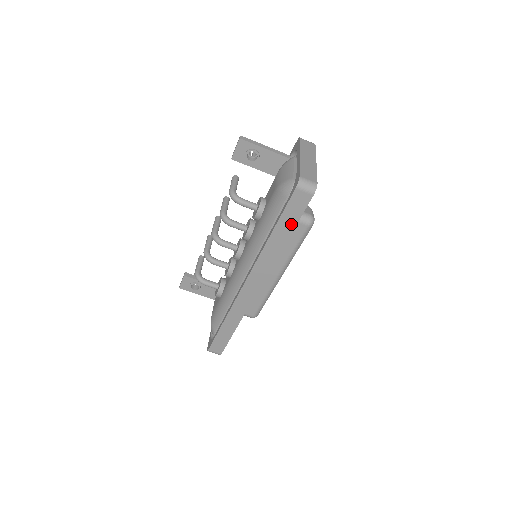
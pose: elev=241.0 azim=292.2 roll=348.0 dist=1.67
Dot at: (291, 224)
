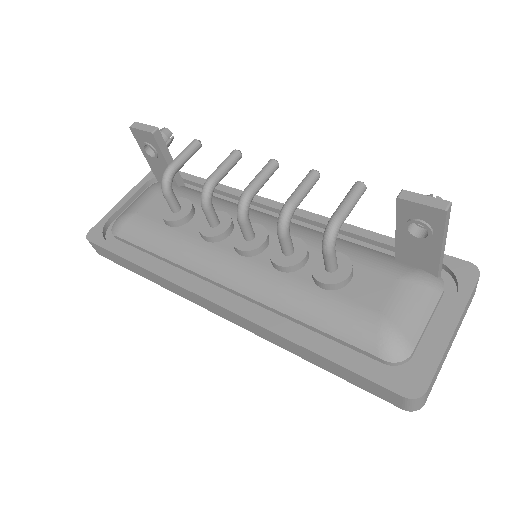
Dot at: (339, 373)
